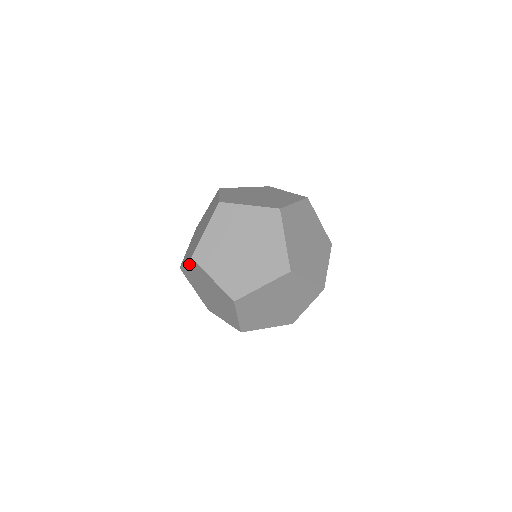
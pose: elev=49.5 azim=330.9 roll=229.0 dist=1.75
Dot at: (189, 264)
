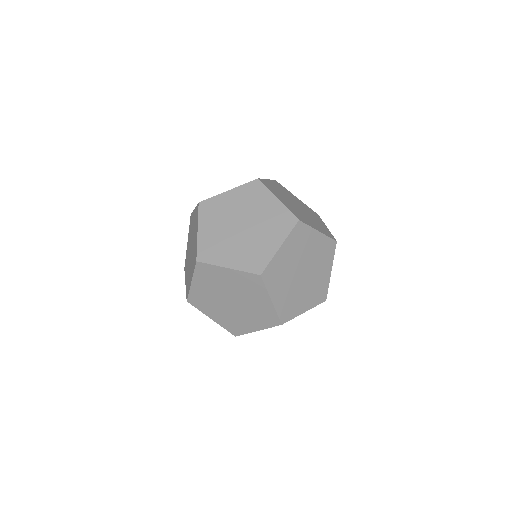
Dot at: occluded
